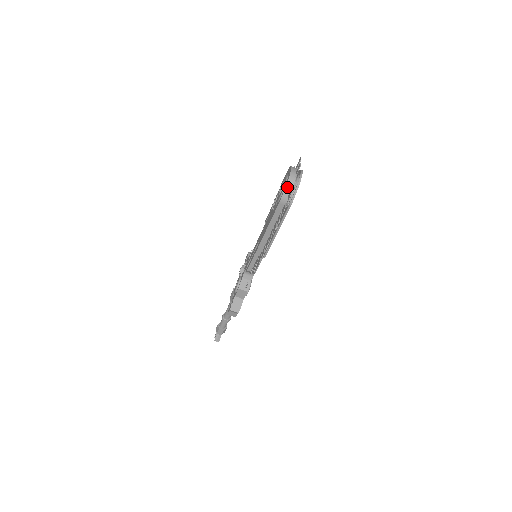
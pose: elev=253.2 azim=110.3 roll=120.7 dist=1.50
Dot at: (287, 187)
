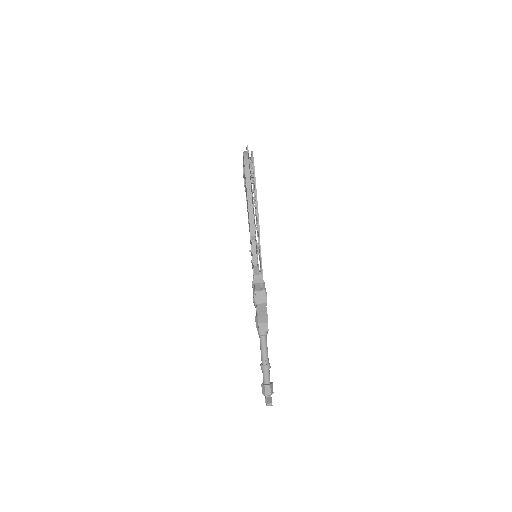
Dot at: (245, 157)
